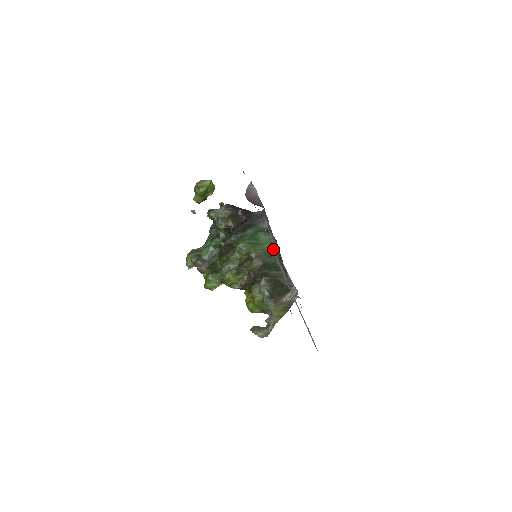
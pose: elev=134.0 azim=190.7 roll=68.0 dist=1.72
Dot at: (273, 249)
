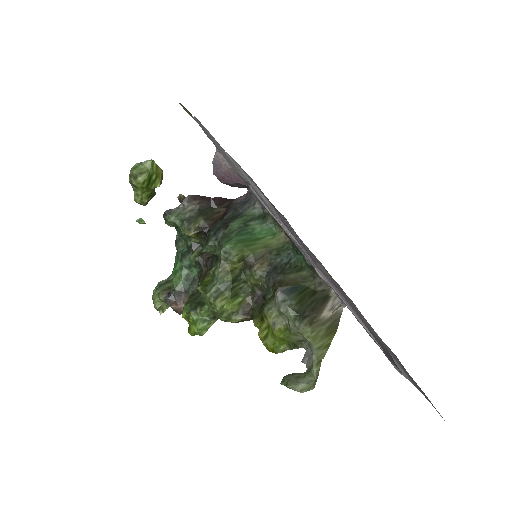
Dot at: (280, 242)
